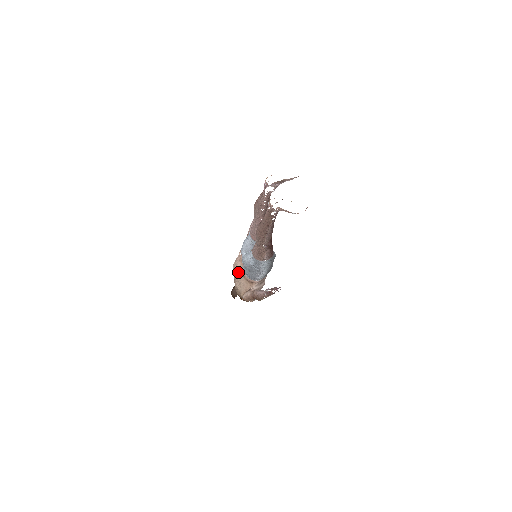
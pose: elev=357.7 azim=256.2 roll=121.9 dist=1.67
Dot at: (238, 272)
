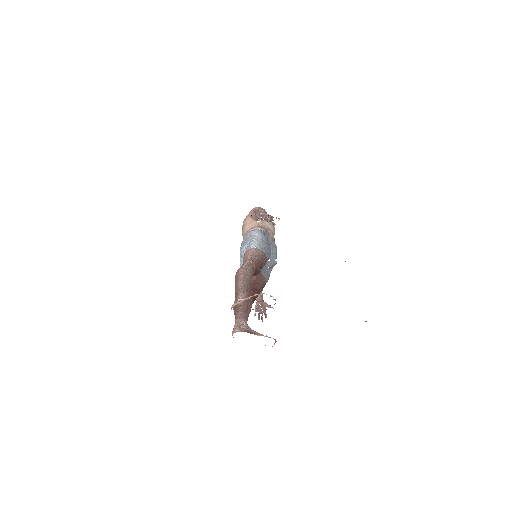
Dot at: occluded
